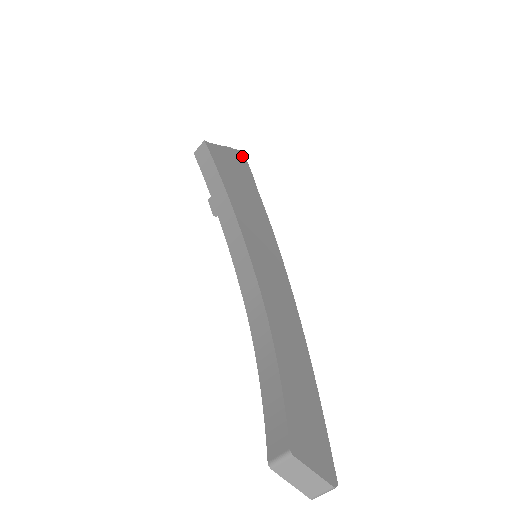
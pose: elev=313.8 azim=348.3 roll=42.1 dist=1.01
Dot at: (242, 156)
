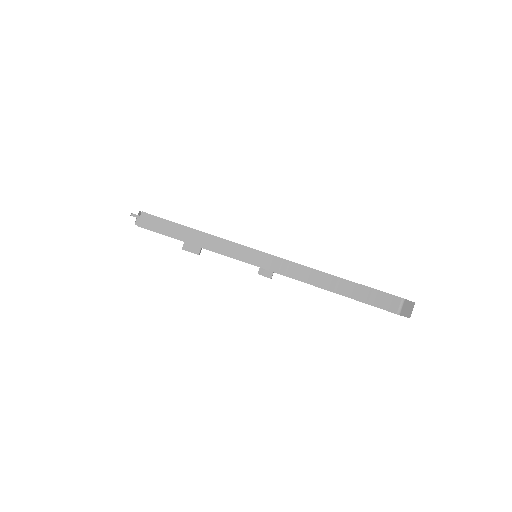
Dot at: occluded
